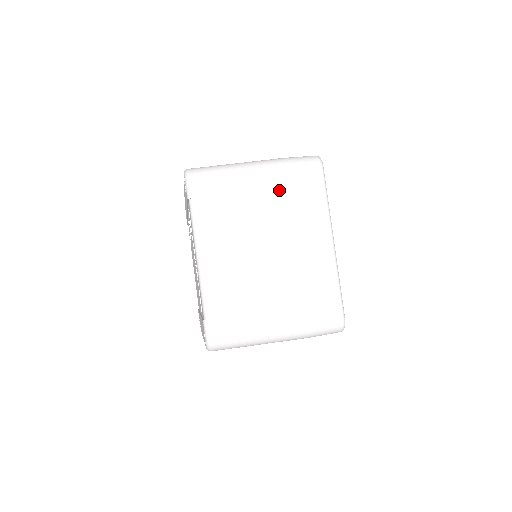
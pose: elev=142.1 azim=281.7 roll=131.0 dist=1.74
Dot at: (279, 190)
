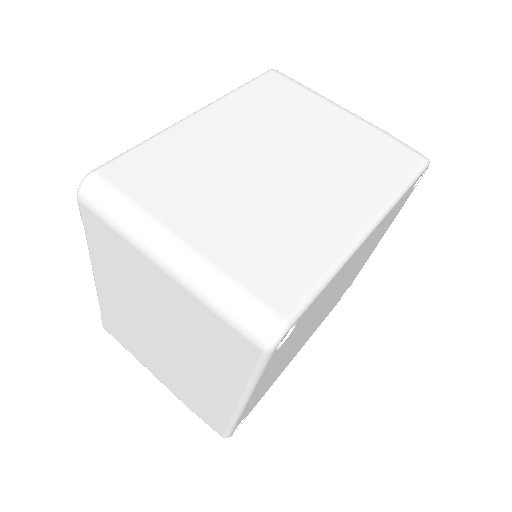
Dot at: (188, 314)
